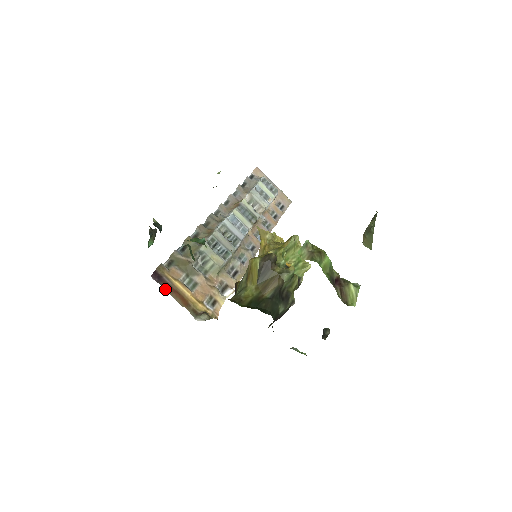
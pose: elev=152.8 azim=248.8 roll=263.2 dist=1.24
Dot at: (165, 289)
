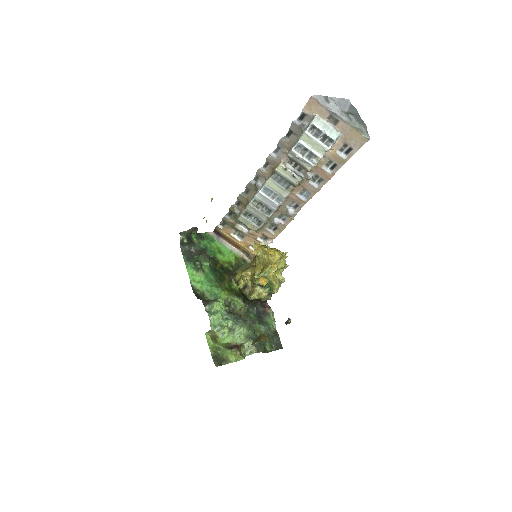
Dot at: (223, 239)
